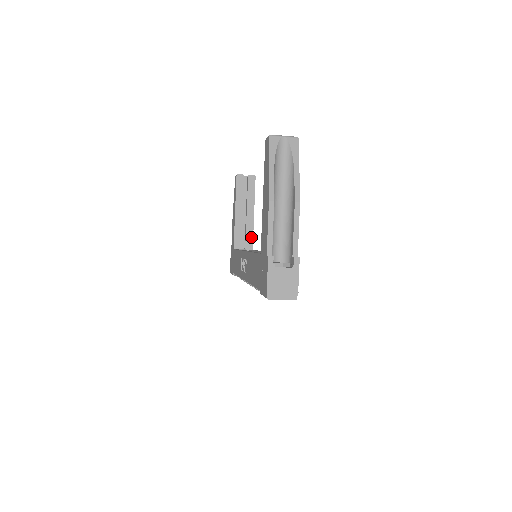
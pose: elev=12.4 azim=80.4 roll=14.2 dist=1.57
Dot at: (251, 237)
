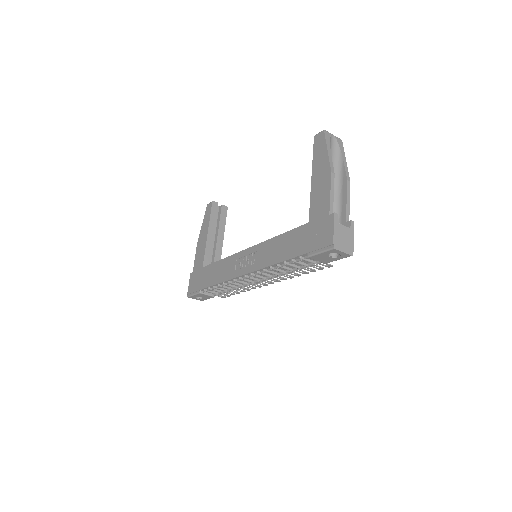
Dot at: occluded
